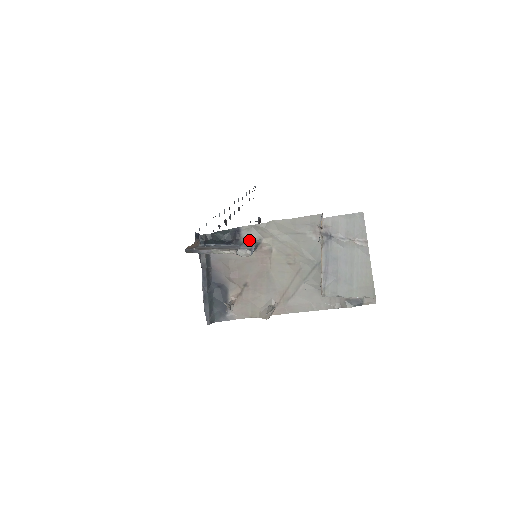
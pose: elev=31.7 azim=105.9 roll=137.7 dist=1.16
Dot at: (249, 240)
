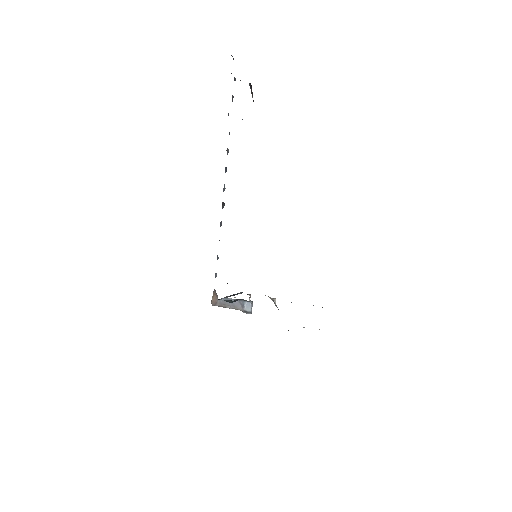
Dot at: (248, 301)
